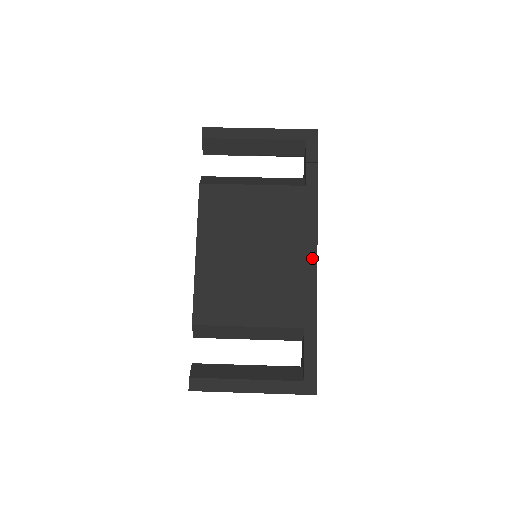
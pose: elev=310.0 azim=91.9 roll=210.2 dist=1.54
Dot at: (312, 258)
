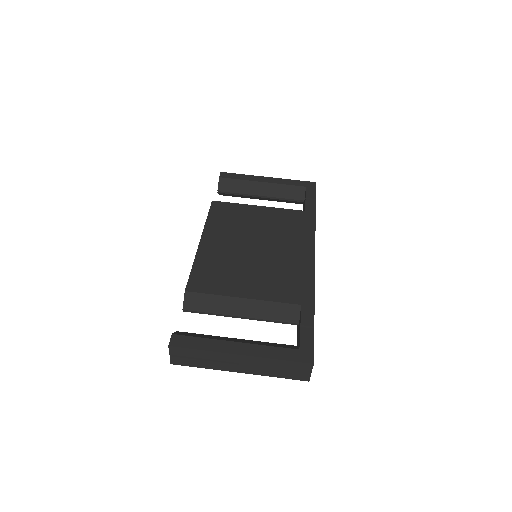
Dot at: (310, 255)
